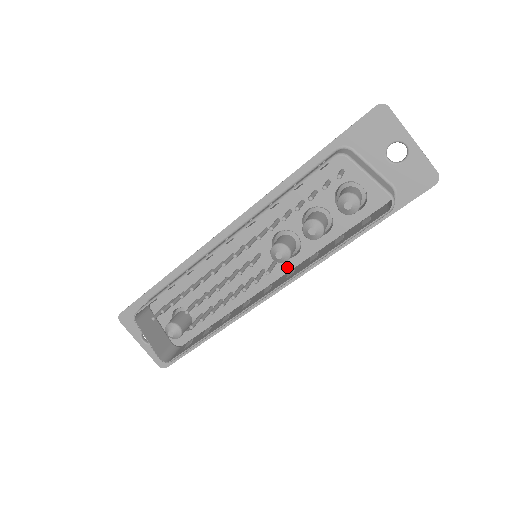
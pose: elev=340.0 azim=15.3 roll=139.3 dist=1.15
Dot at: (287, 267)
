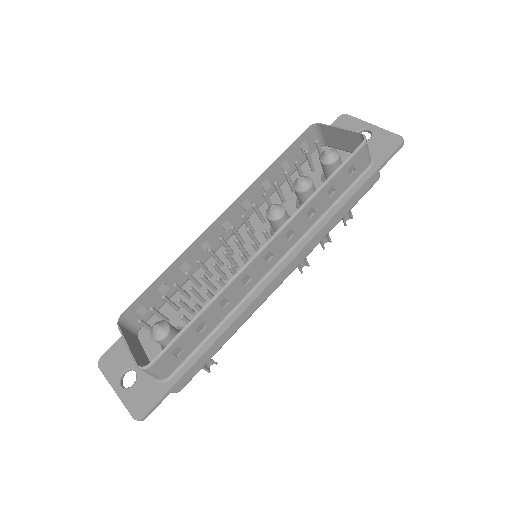
Dot at: occluded
